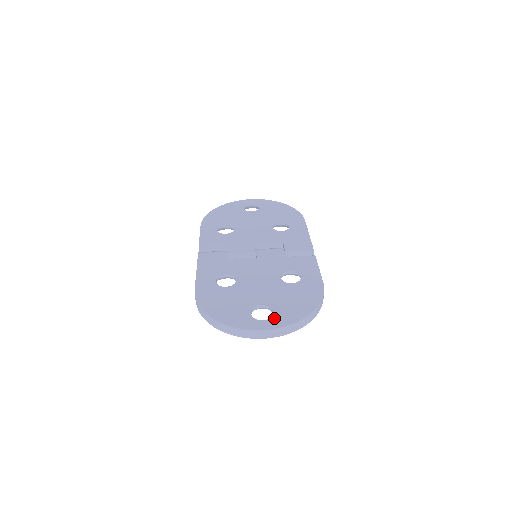
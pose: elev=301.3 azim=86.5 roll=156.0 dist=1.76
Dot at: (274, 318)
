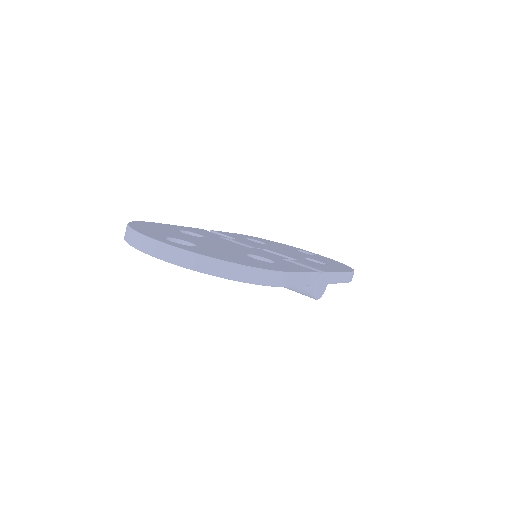
Dot at: (183, 245)
